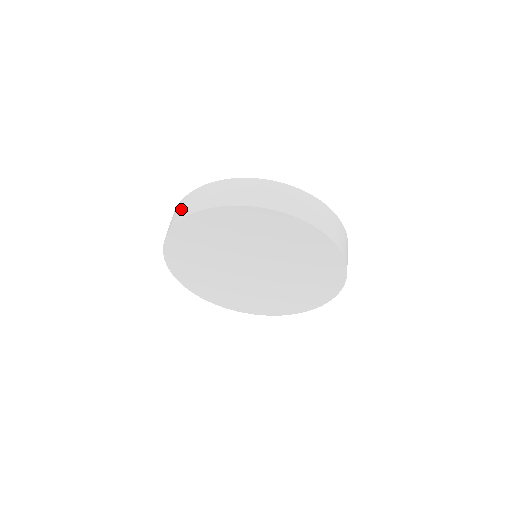
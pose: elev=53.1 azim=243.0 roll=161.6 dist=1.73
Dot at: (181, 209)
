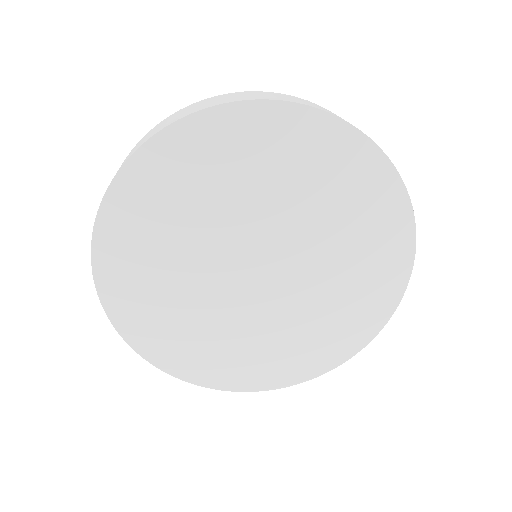
Dot at: occluded
